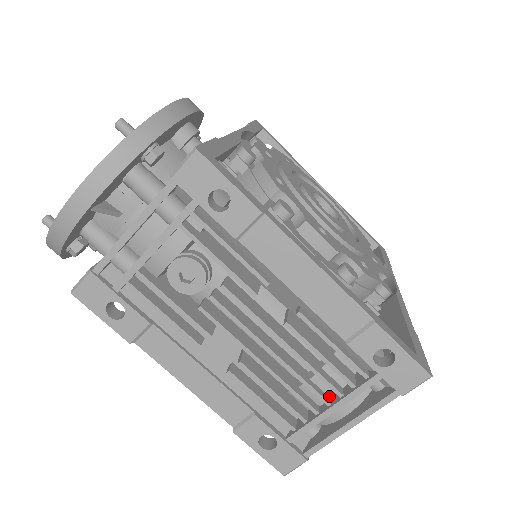
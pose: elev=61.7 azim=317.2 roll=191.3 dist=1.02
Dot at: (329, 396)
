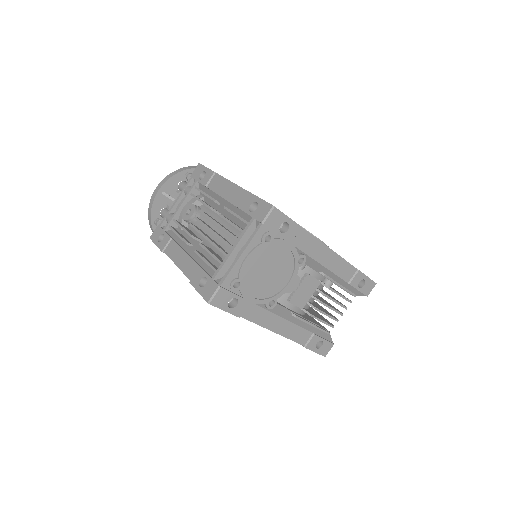
Dot at: occluded
